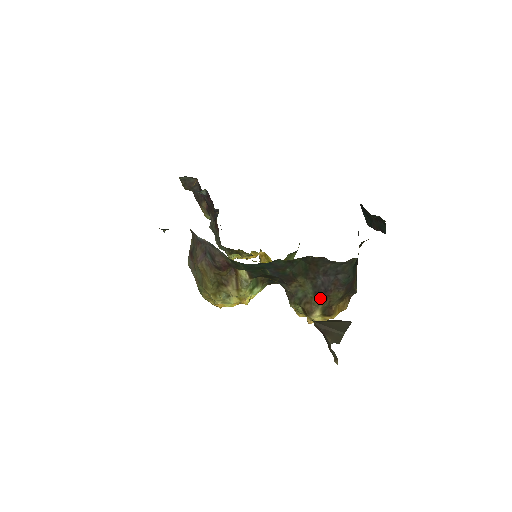
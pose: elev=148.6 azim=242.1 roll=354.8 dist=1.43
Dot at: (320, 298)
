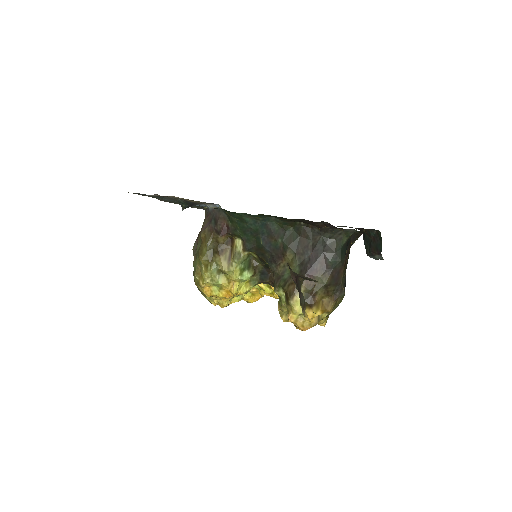
Dot at: occluded
